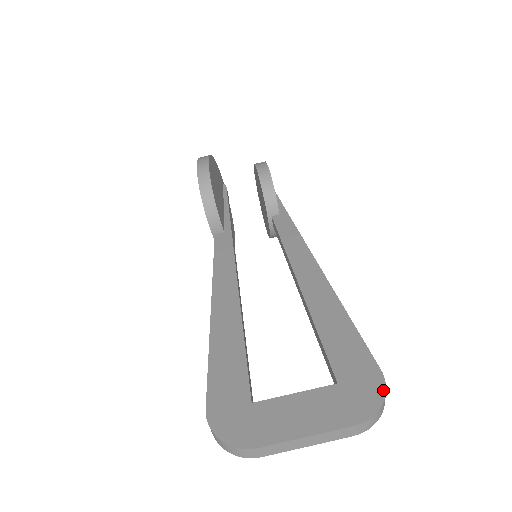
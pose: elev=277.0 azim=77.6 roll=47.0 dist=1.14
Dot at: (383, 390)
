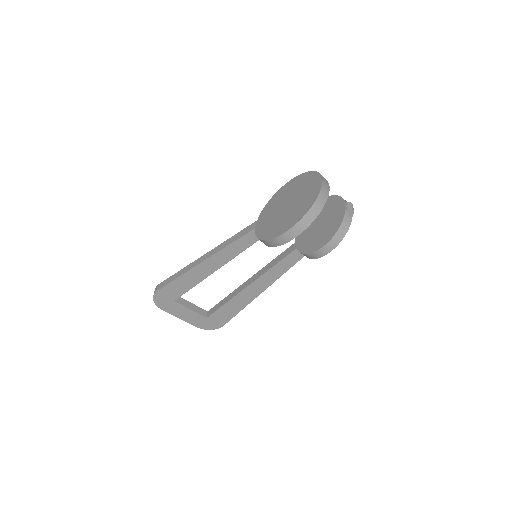
Dot at: occluded
